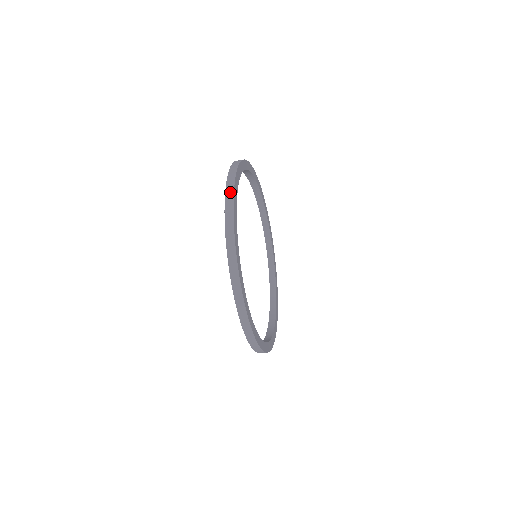
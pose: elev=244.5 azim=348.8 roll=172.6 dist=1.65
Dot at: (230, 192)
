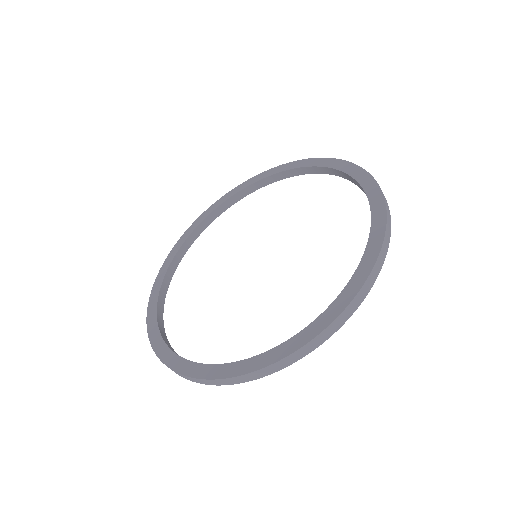
Dot at: occluded
